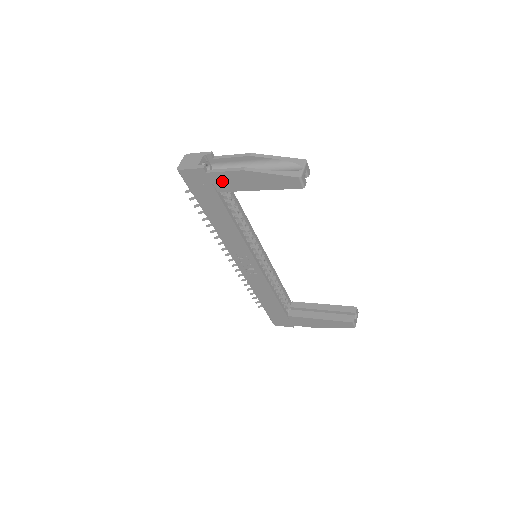
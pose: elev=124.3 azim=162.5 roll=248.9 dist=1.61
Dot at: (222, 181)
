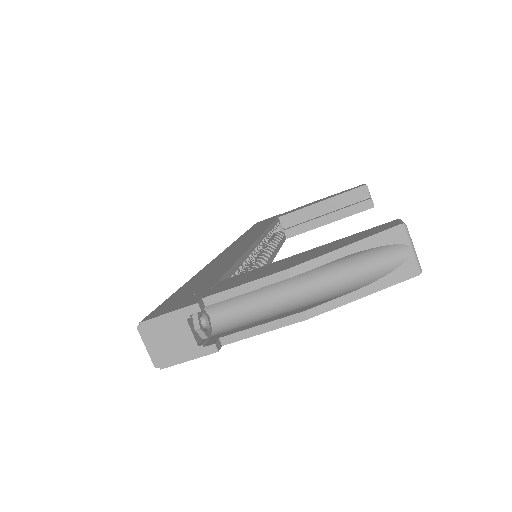
Dot at: occluded
